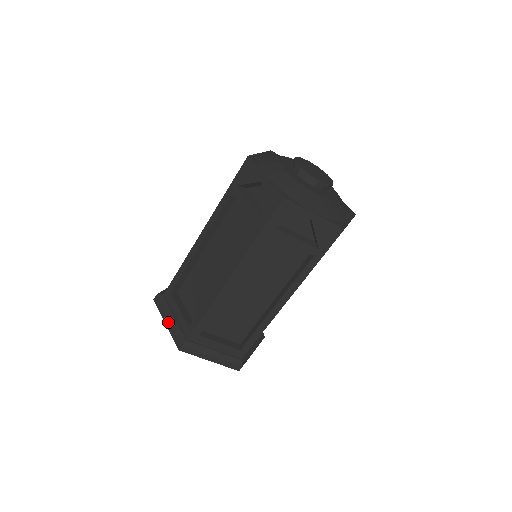
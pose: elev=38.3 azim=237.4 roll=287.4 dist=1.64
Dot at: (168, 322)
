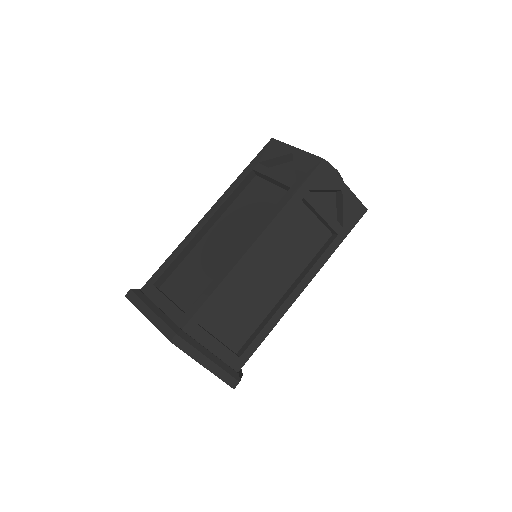
Dot at: (151, 313)
